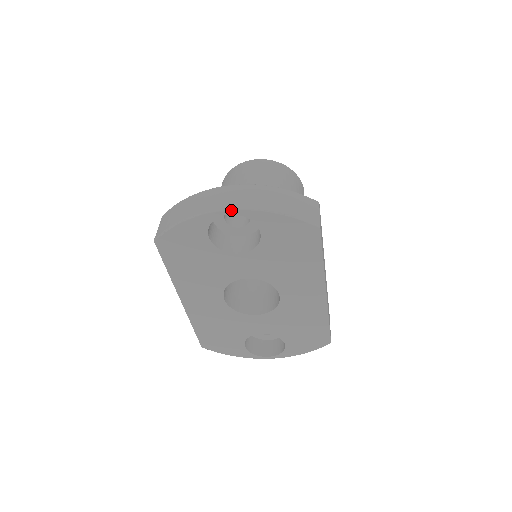
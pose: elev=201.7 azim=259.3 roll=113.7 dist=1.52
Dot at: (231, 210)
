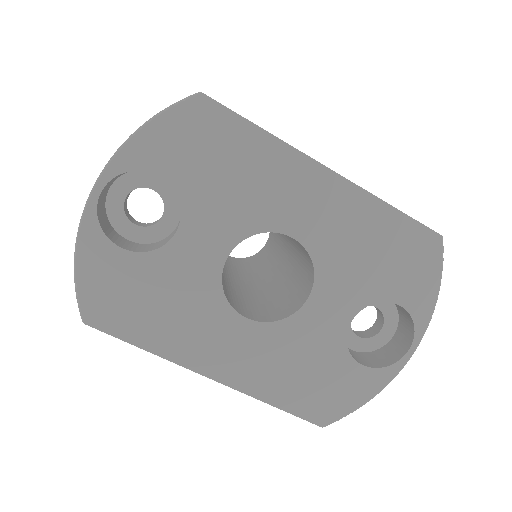
Dot at: (96, 184)
